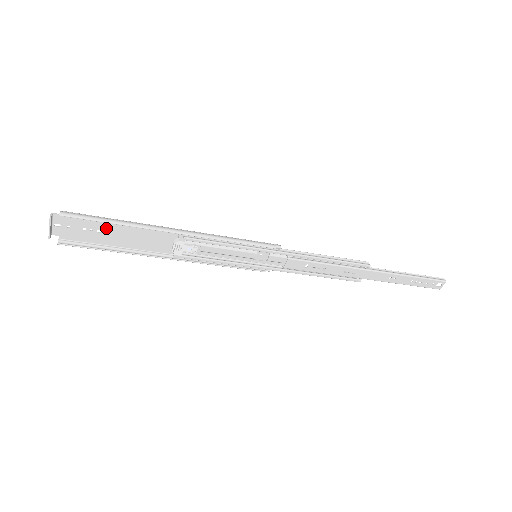
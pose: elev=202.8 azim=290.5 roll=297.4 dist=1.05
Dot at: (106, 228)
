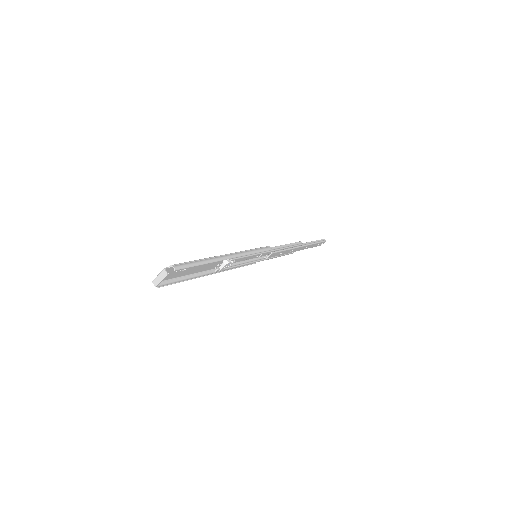
Dot at: occluded
